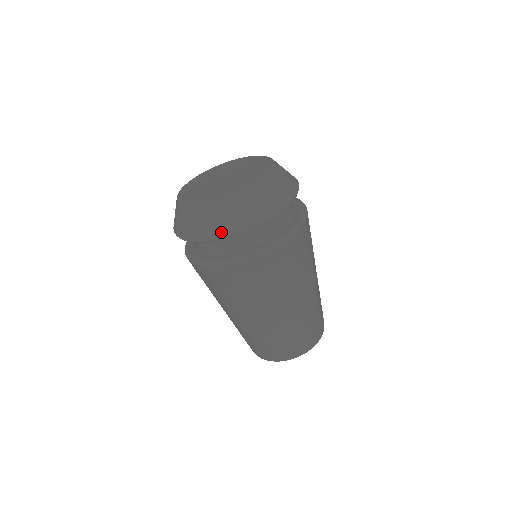
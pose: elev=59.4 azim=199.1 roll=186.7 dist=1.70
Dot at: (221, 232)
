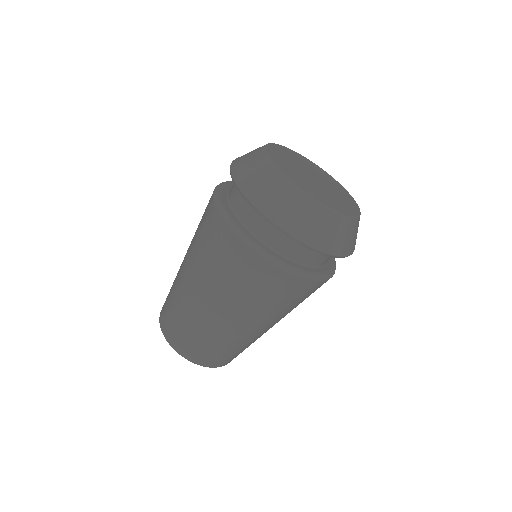
Dot at: (292, 228)
